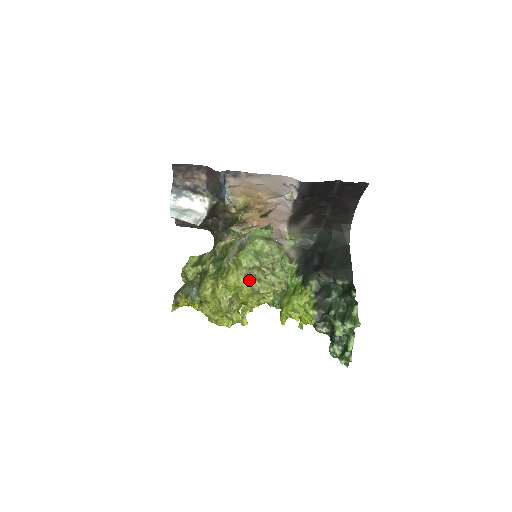
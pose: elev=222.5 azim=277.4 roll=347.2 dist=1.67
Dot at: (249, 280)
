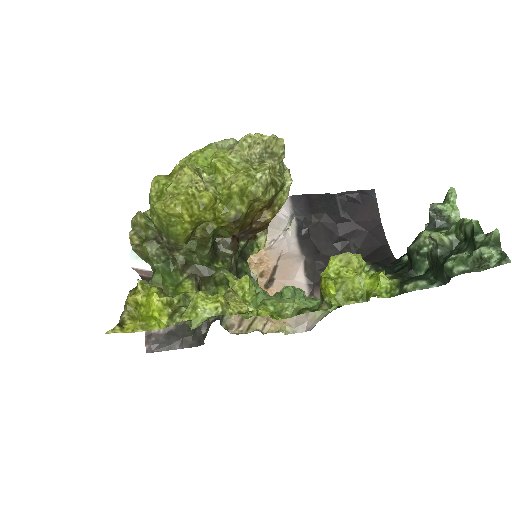
Dot at: (224, 149)
